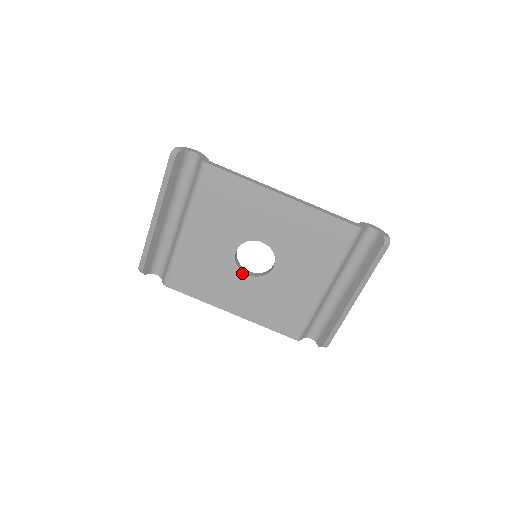
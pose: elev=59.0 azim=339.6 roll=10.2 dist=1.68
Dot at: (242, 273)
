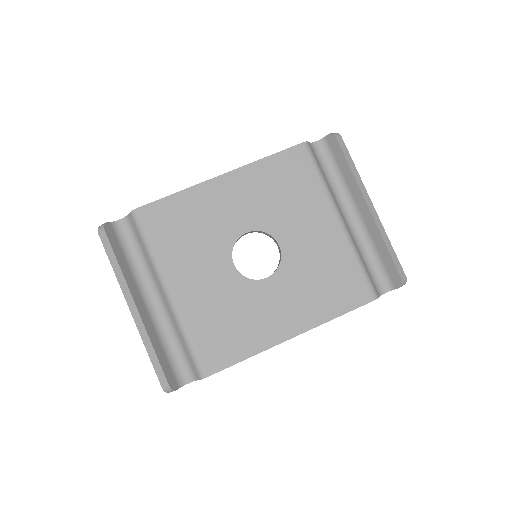
Dot at: (260, 282)
